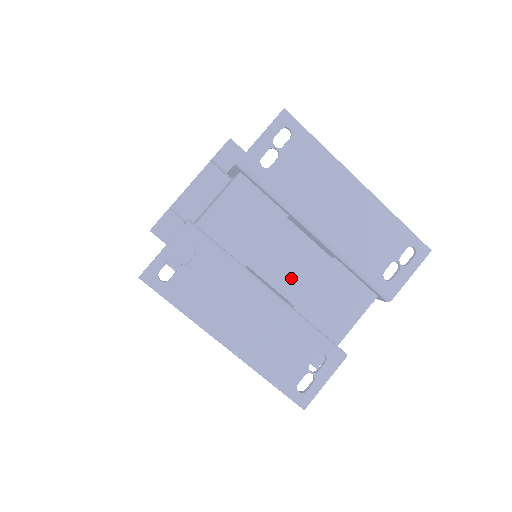
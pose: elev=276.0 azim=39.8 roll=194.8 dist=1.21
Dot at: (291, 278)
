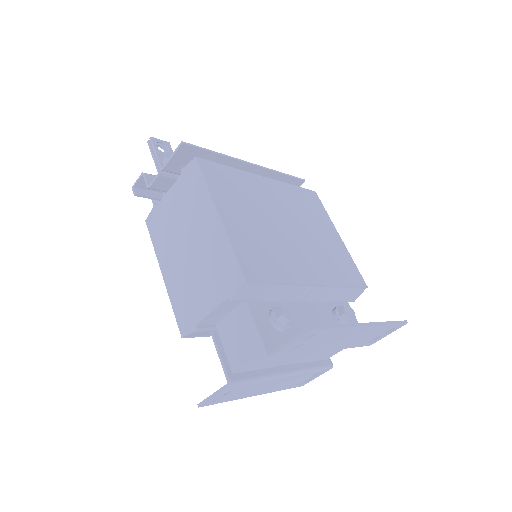
Dot at: (301, 358)
